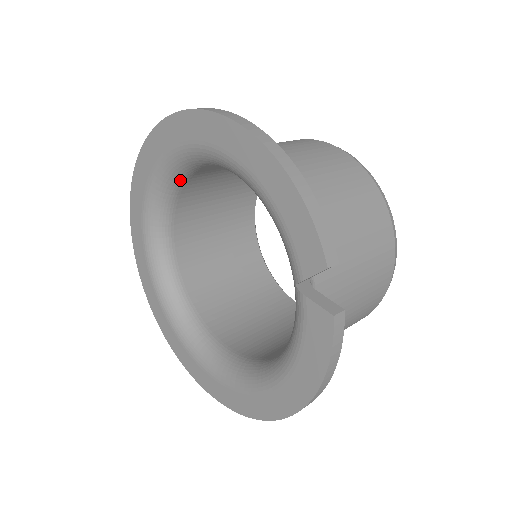
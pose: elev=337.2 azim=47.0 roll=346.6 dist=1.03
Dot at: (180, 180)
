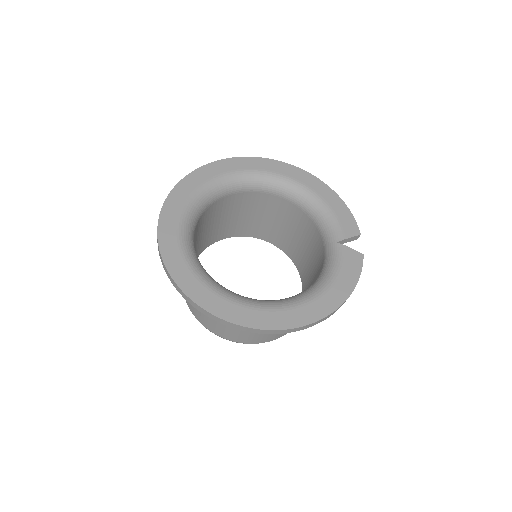
Dot at: (234, 189)
